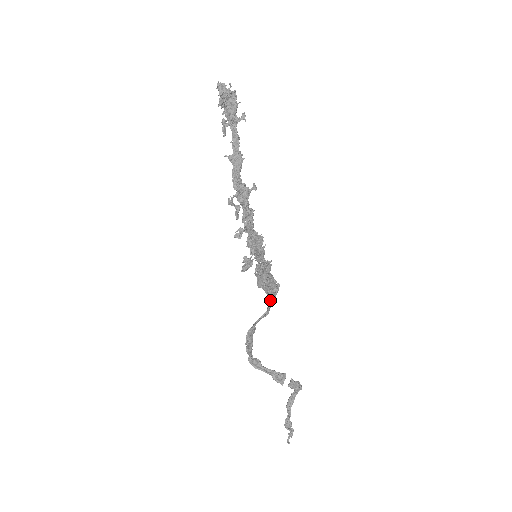
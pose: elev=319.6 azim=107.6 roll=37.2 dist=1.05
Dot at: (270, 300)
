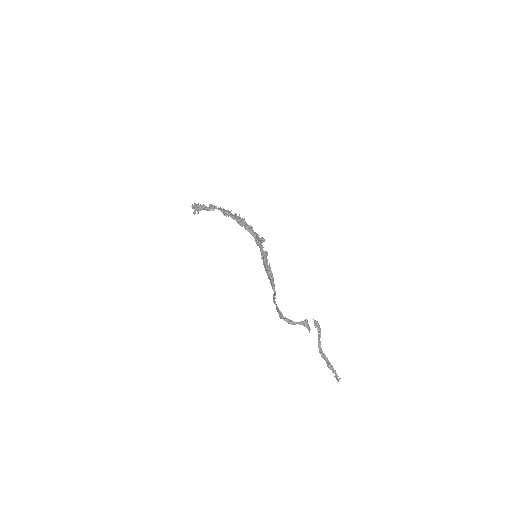
Dot at: (273, 283)
